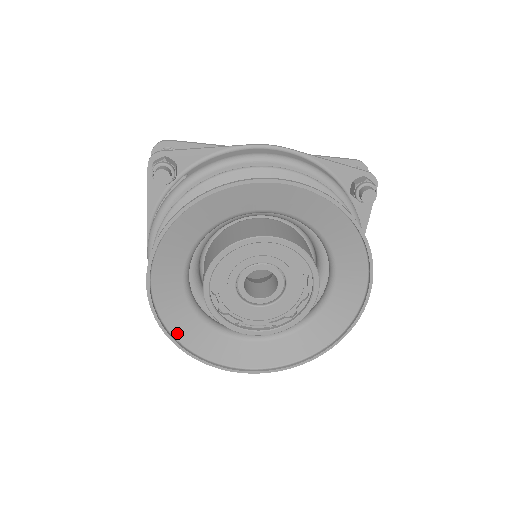
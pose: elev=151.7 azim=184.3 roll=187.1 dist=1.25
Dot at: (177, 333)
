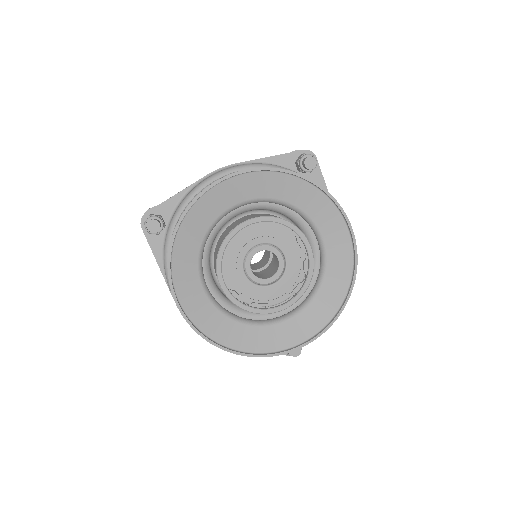
Dot at: (222, 341)
